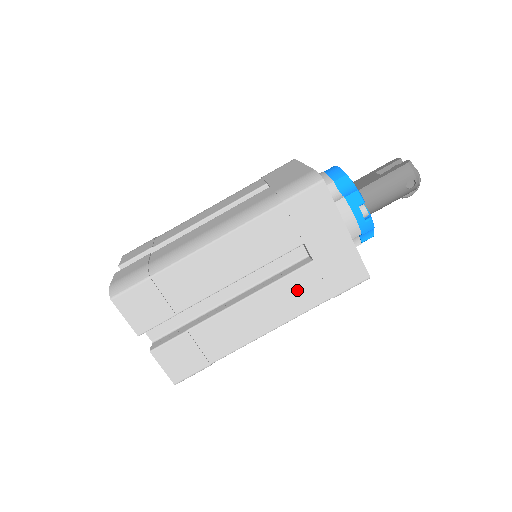
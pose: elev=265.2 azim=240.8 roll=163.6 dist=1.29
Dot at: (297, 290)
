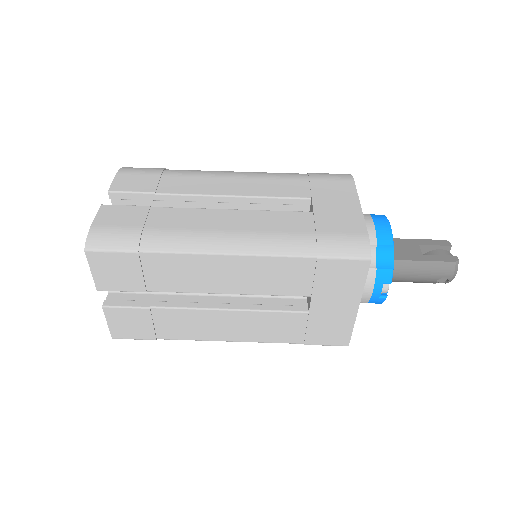
Dot at: (277, 325)
